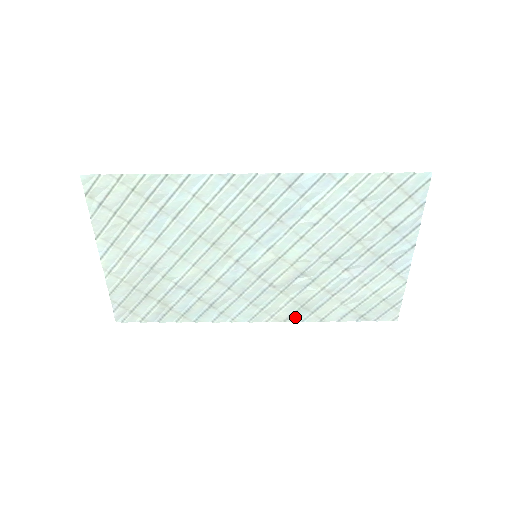
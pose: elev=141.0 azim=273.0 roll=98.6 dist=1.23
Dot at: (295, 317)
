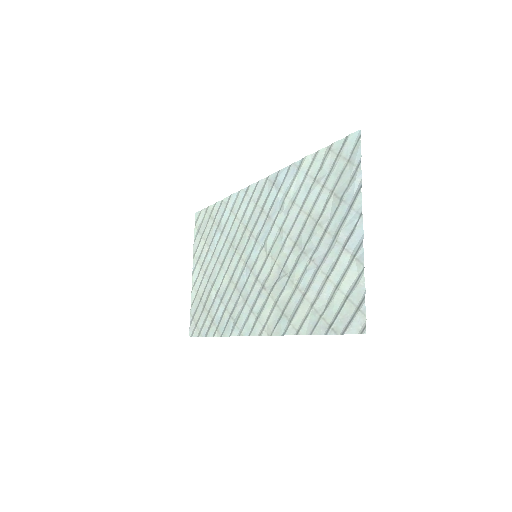
Dot at: (279, 329)
